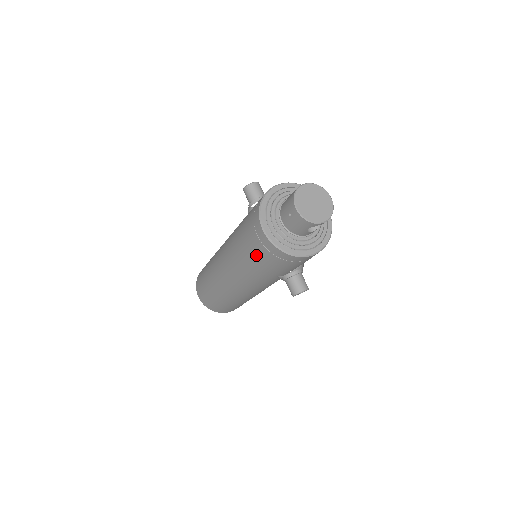
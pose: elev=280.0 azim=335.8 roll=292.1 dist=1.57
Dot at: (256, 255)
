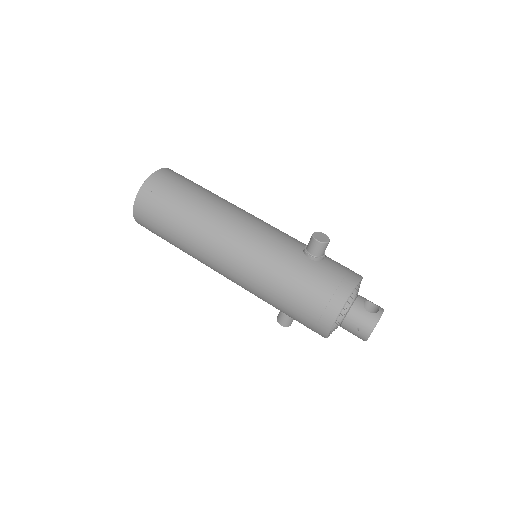
Dot at: (296, 315)
